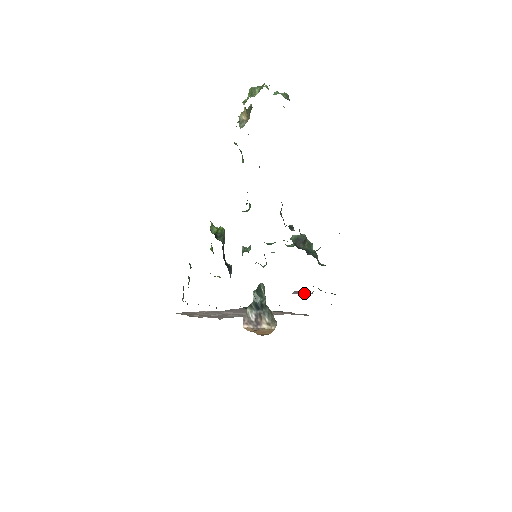
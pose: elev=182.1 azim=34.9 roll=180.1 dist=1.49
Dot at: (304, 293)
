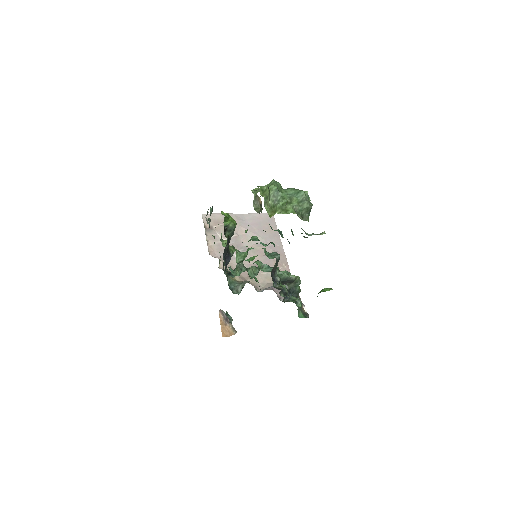
Dot at: occluded
